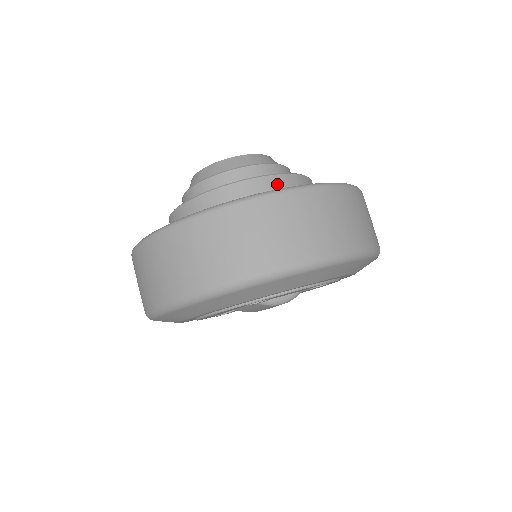
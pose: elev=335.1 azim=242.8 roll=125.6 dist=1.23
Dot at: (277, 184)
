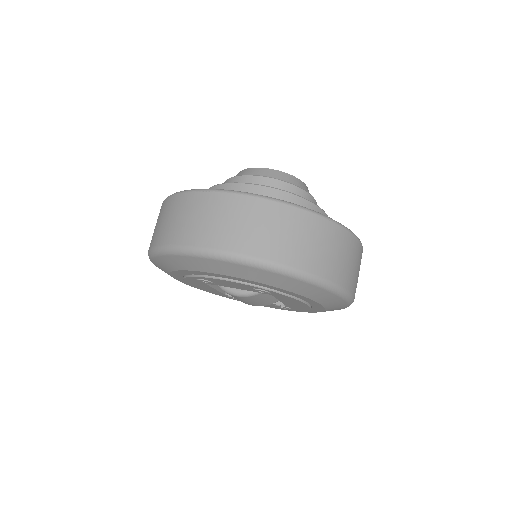
Dot at: (248, 192)
